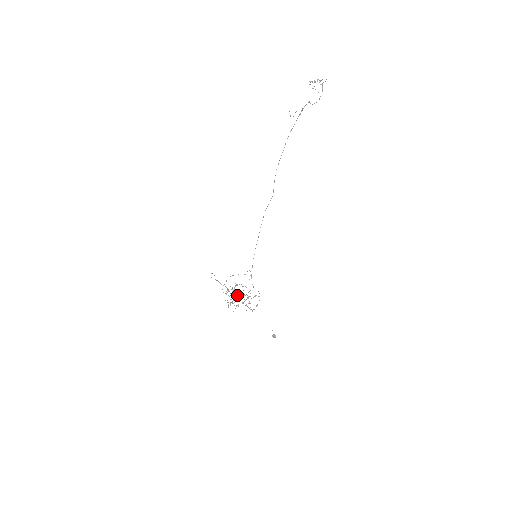
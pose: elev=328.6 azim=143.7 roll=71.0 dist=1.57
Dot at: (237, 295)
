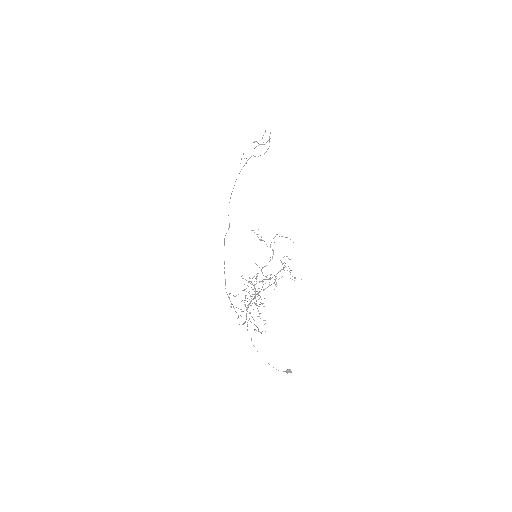
Dot at: occluded
